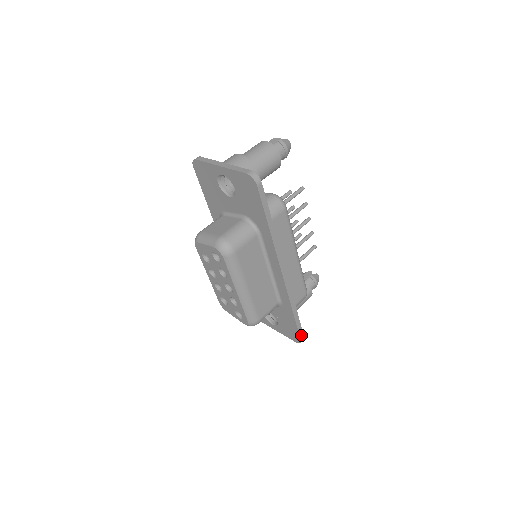
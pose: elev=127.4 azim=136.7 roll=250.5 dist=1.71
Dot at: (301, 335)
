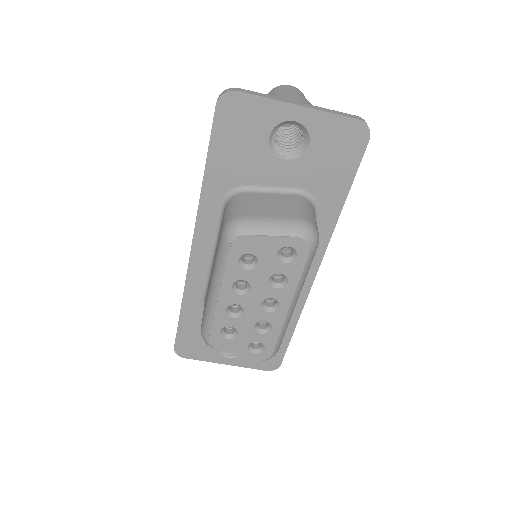
Dot at: (282, 357)
